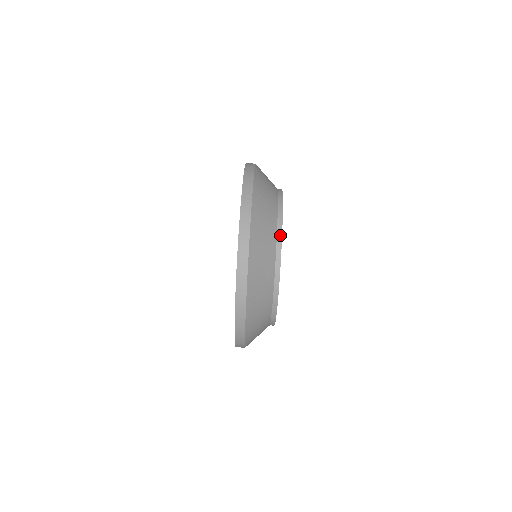
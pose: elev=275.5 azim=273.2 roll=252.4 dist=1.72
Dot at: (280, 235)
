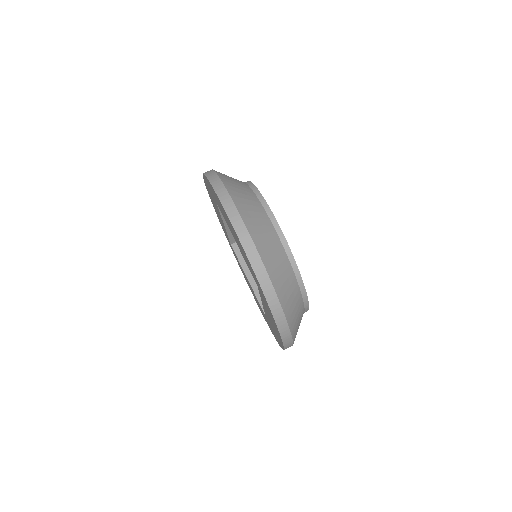
Dot at: (303, 289)
